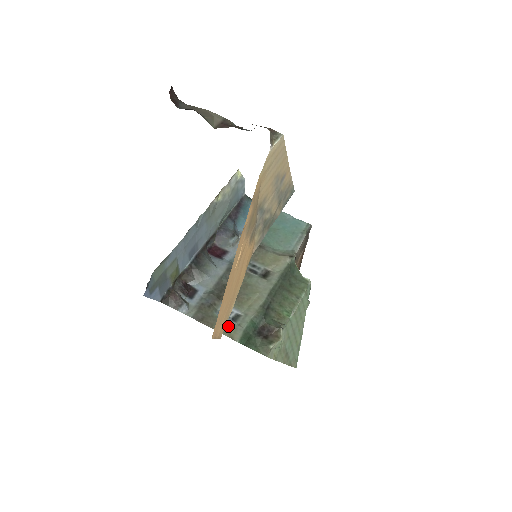
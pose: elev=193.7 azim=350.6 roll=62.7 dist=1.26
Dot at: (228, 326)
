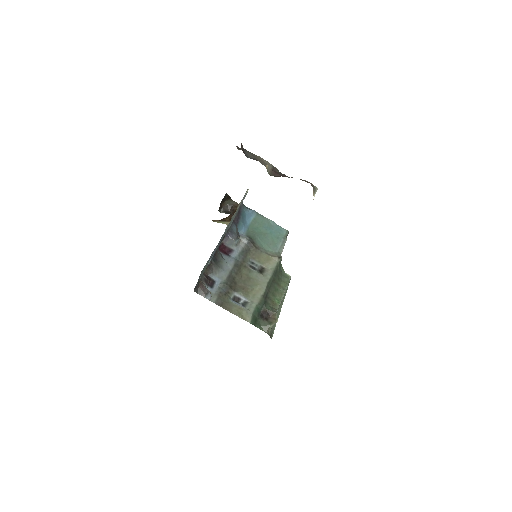
Dot at: (241, 310)
